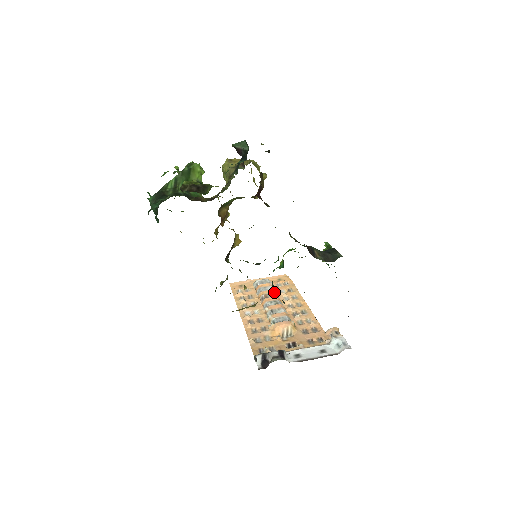
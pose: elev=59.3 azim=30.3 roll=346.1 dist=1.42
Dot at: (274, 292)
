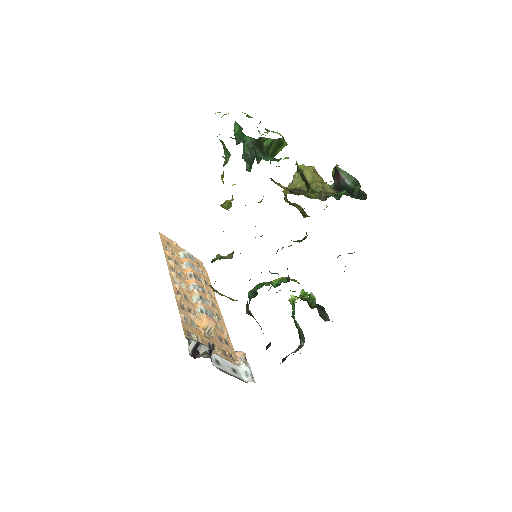
Dot at: occluded
